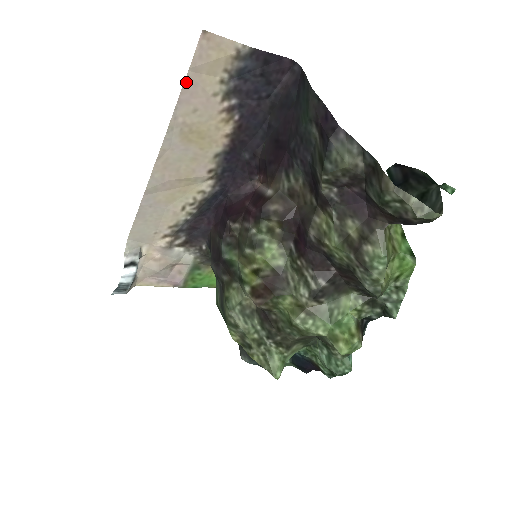
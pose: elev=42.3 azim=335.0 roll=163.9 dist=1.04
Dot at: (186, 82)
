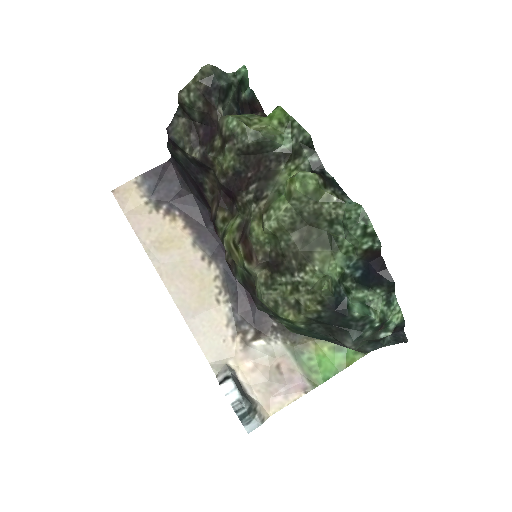
Dot at: (129, 220)
